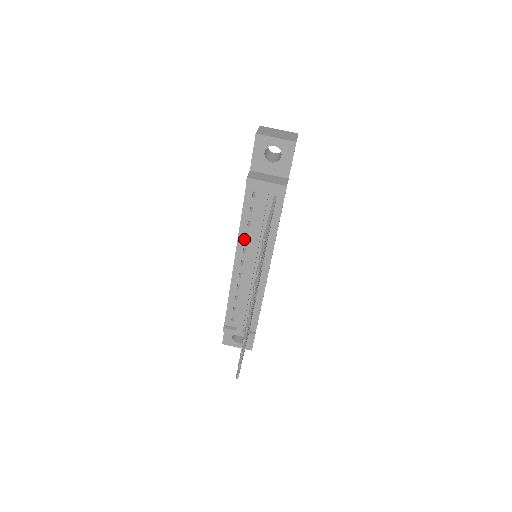
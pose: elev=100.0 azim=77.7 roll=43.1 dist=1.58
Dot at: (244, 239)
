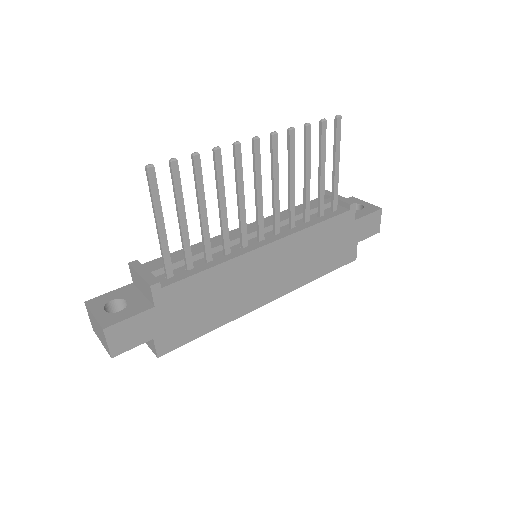
Dot at: occluded
